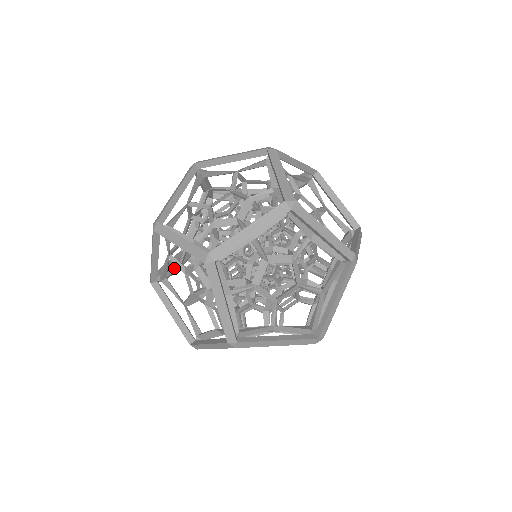
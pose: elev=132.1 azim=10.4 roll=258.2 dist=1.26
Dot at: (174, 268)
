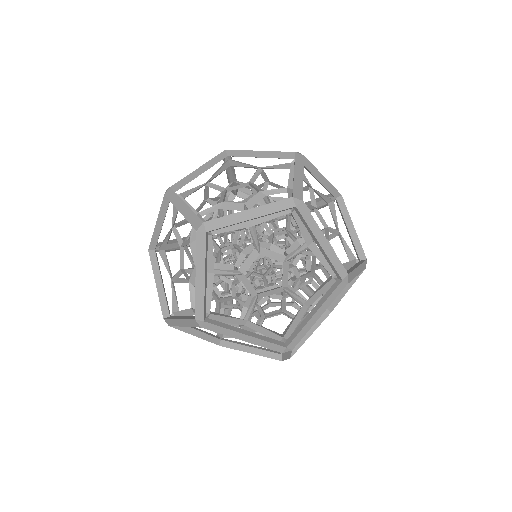
Dot at: occluded
